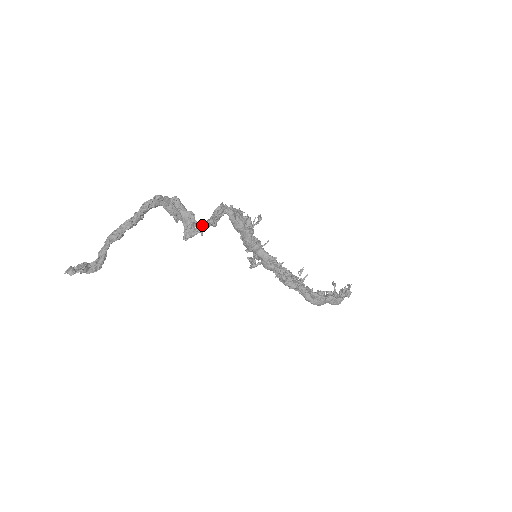
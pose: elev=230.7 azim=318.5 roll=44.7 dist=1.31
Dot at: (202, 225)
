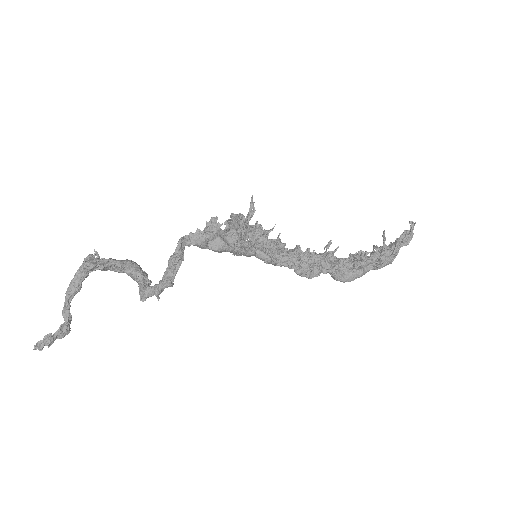
Dot at: (156, 286)
